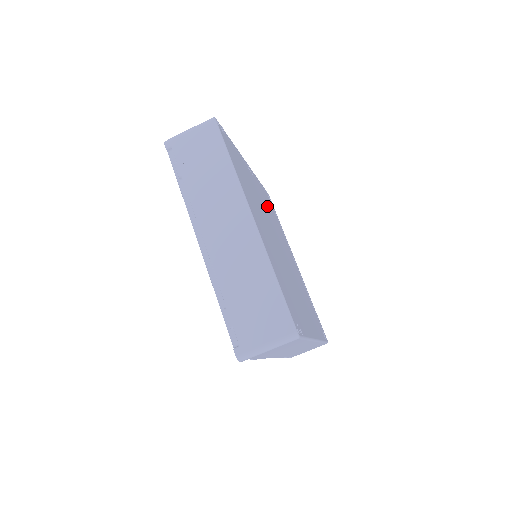
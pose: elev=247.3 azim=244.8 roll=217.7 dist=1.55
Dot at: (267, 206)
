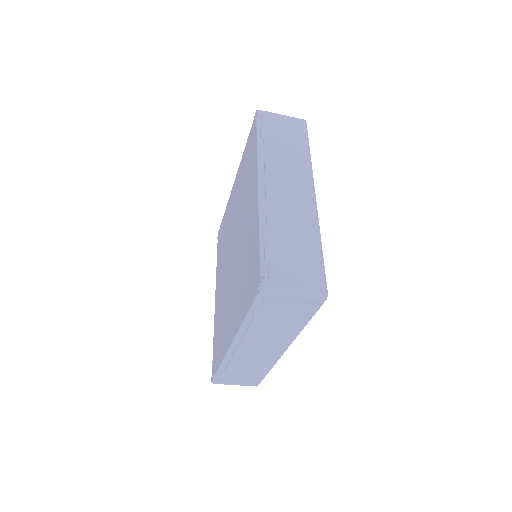
Dot at: occluded
